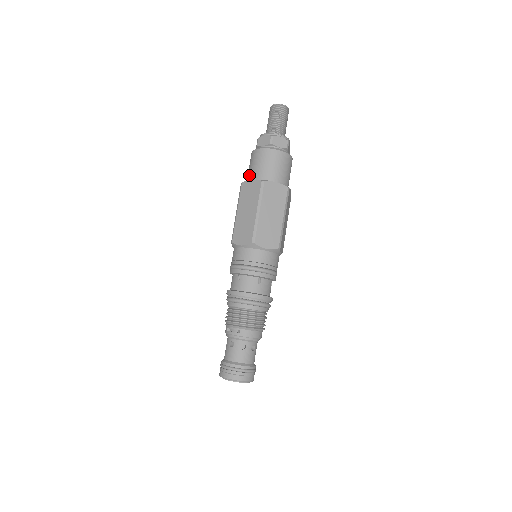
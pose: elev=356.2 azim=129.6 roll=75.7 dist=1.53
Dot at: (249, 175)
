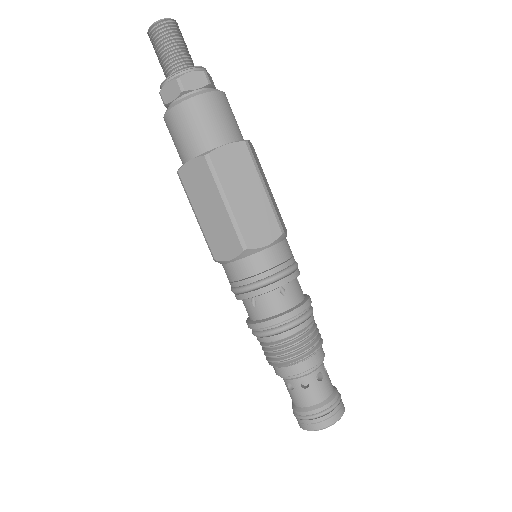
Dot at: occluded
